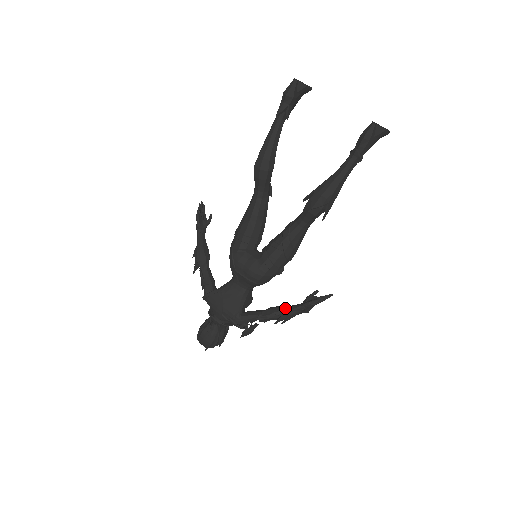
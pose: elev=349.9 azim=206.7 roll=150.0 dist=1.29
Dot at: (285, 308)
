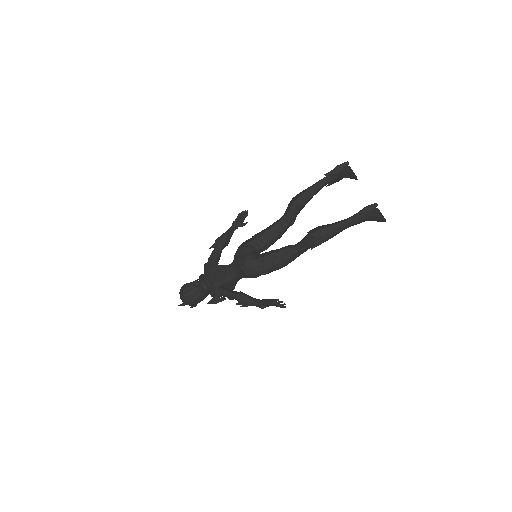
Dot at: (250, 296)
